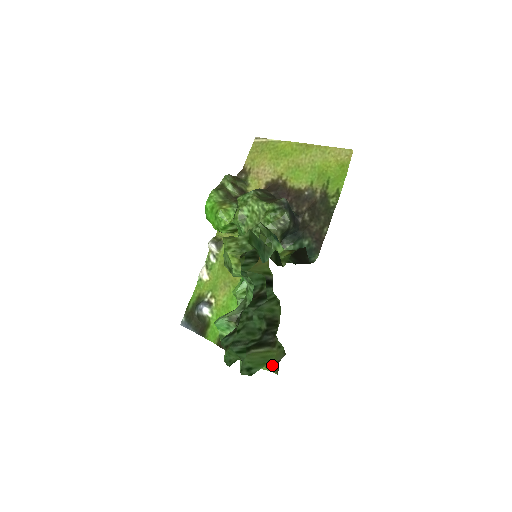
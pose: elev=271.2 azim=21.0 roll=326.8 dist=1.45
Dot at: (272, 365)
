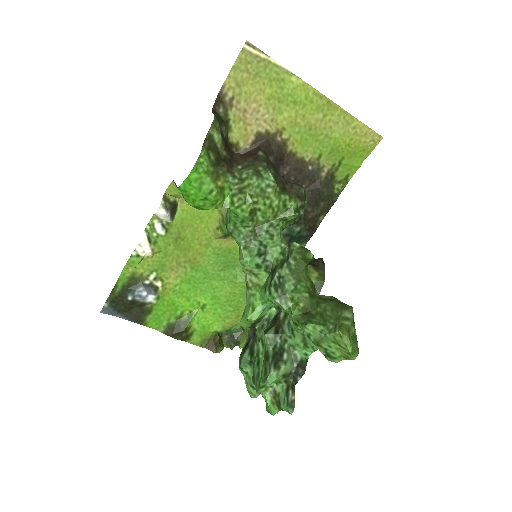
Dot at: (224, 340)
